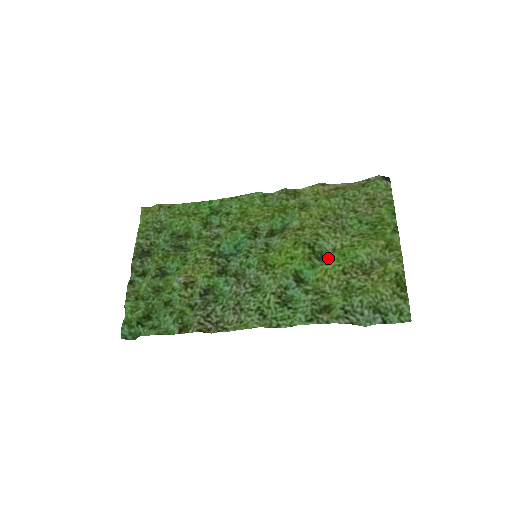
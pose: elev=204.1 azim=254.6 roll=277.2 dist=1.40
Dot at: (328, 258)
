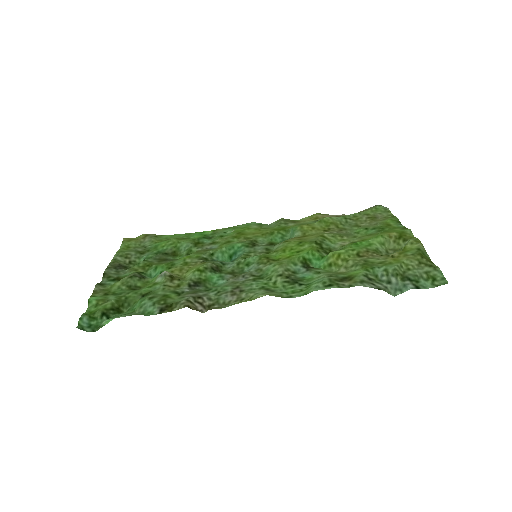
Dot at: (338, 249)
